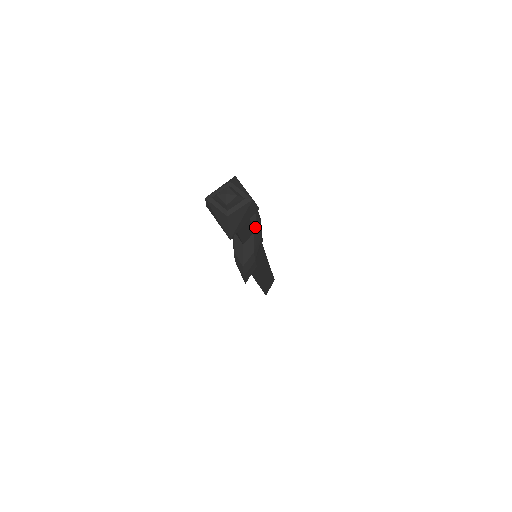
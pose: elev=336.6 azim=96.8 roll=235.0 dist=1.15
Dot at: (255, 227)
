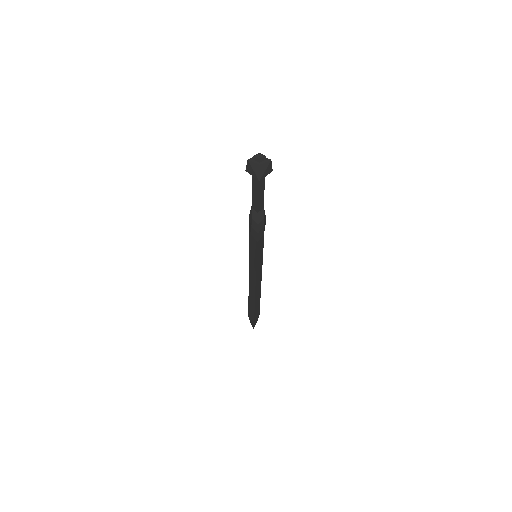
Dot at: (263, 207)
